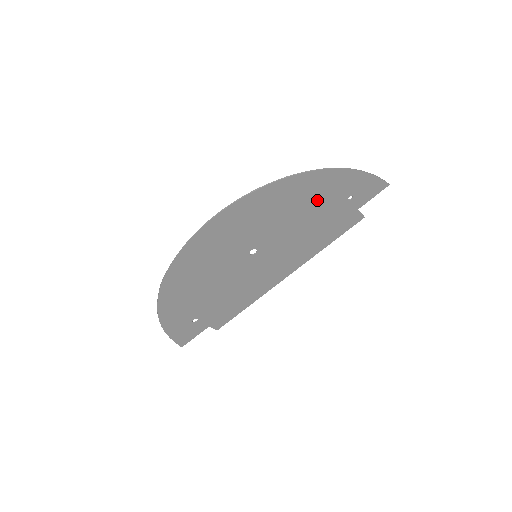
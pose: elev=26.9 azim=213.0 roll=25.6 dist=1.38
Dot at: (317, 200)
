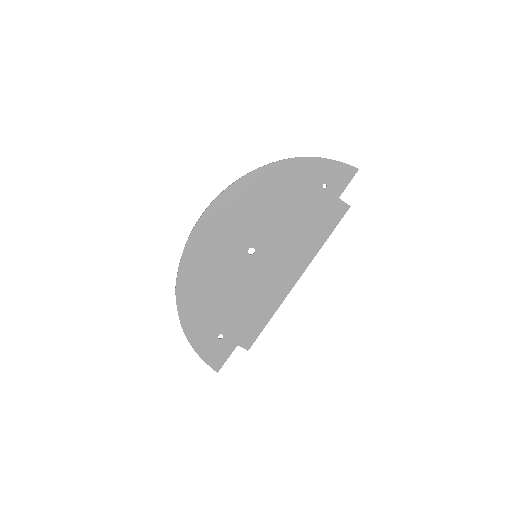
Dot at: (292, 191)
